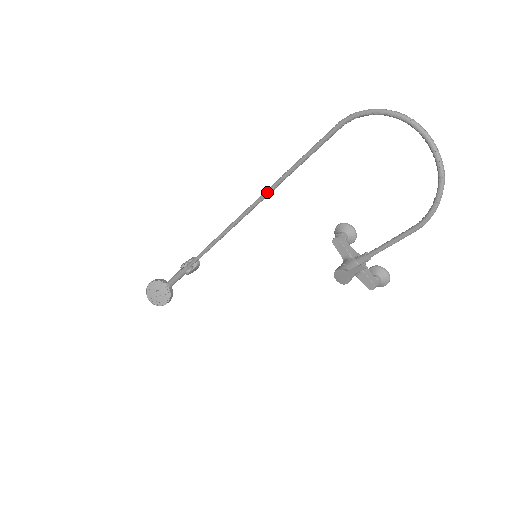
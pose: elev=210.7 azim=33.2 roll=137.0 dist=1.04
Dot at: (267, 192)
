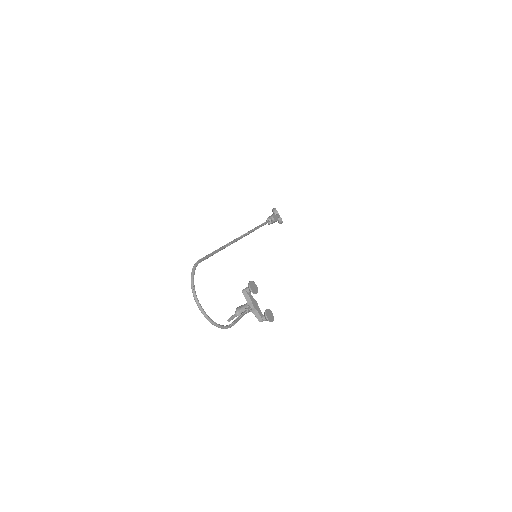
Dot at: (229, 244)
